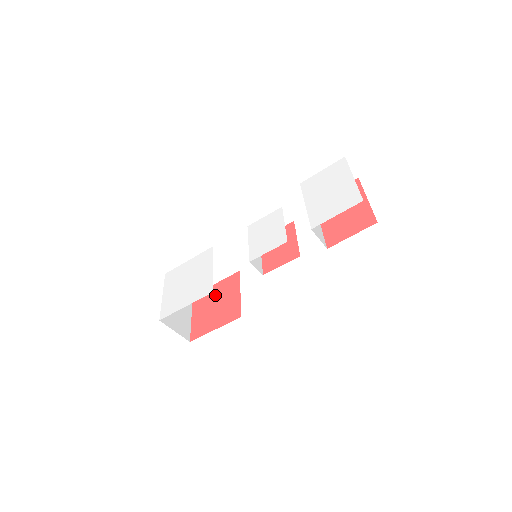
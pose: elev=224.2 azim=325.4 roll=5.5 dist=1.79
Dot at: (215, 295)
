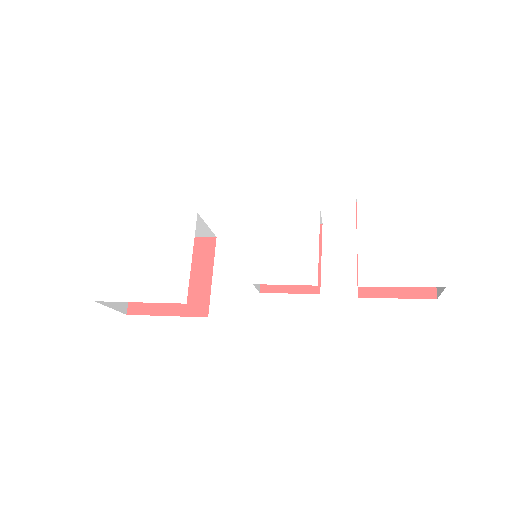
Dot at: occluded
